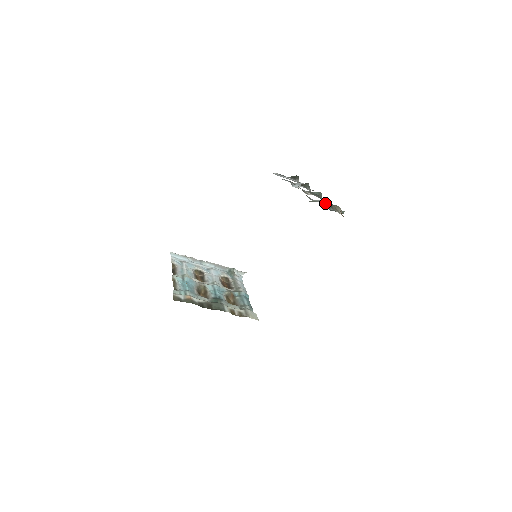
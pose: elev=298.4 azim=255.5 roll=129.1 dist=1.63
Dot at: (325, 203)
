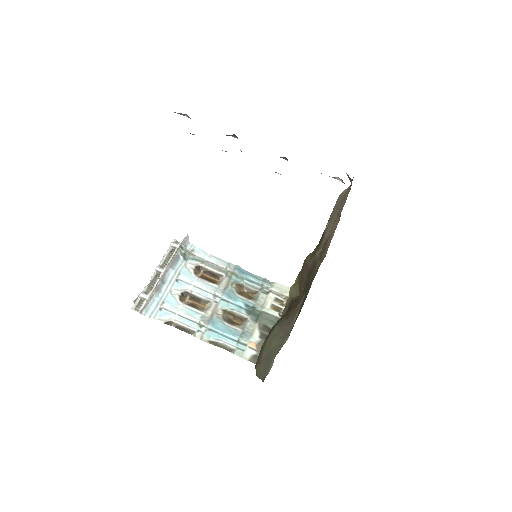
Dot at: occluded
